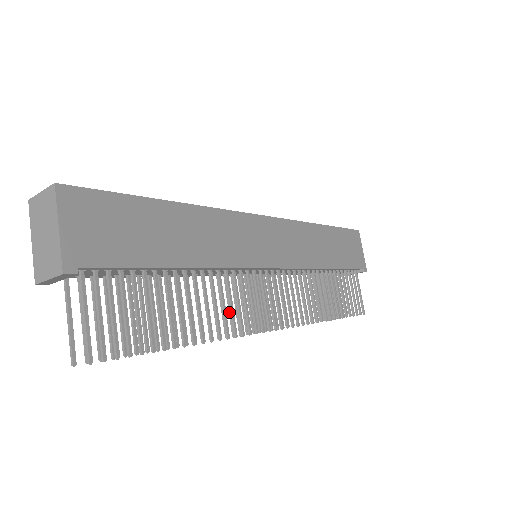
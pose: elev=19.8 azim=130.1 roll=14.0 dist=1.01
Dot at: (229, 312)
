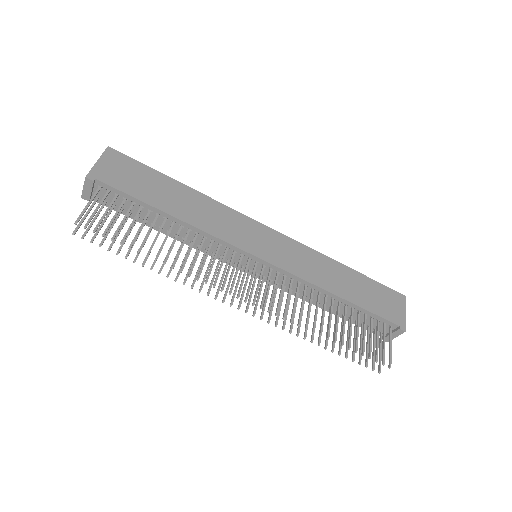
Dot at: (212, 279)
